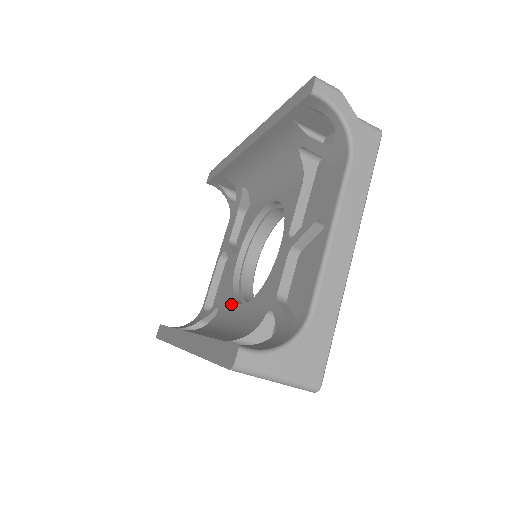
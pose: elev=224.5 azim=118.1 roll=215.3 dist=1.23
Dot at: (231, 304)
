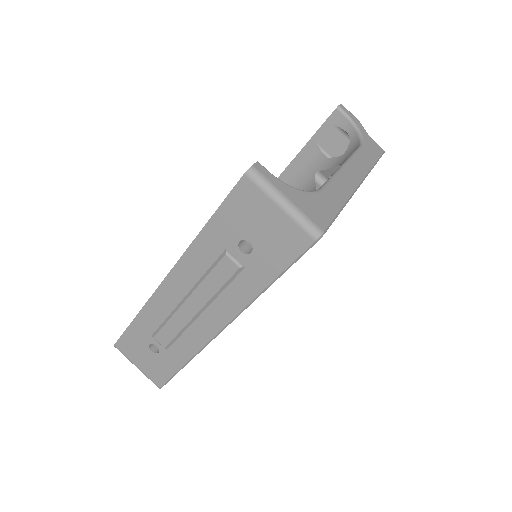
Dot at: occluded
